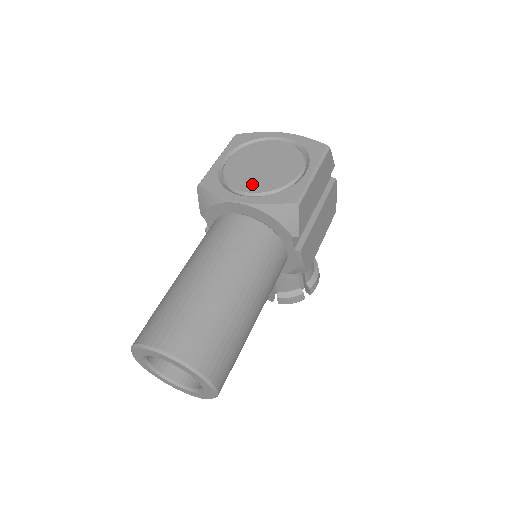
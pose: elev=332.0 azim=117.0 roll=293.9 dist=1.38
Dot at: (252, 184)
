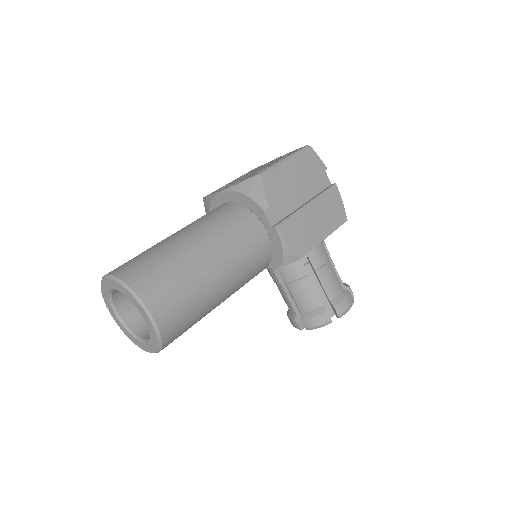
Dot at: (237, 181)
